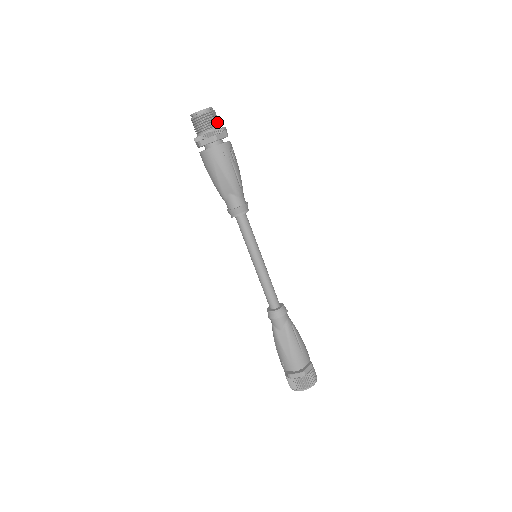
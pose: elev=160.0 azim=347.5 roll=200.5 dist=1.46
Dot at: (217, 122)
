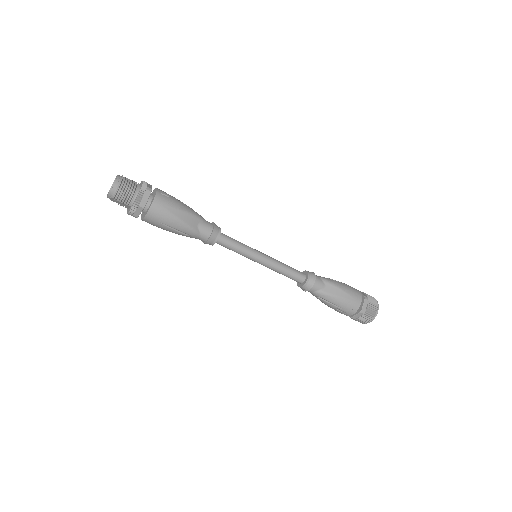
Dot at: occluded
